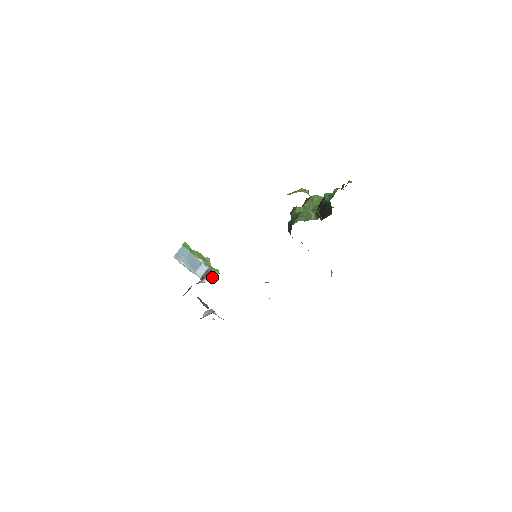
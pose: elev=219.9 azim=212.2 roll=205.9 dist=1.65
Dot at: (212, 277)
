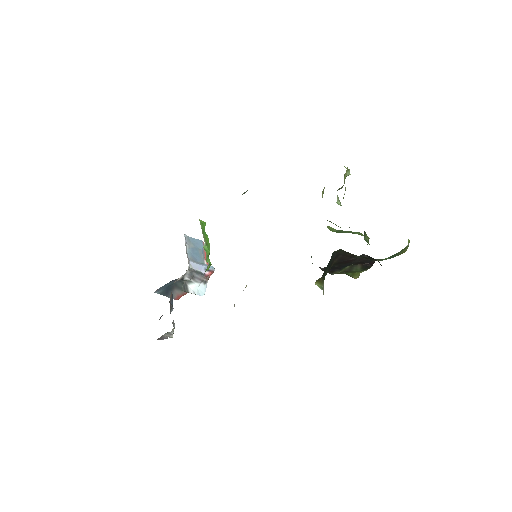
Dot at: (202, 288)
